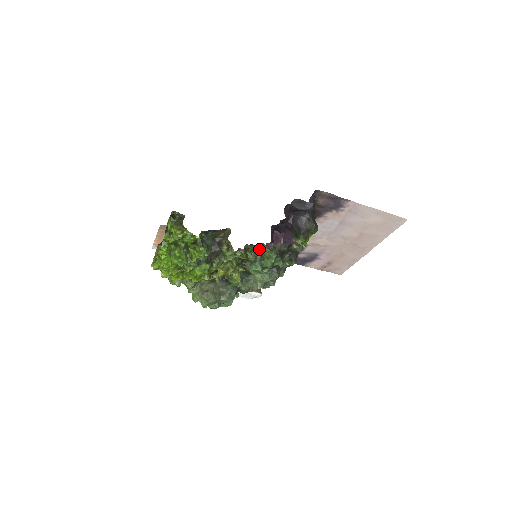
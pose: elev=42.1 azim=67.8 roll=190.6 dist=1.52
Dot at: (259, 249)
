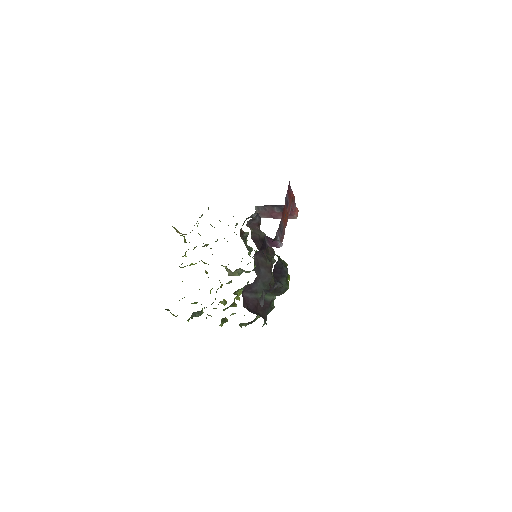
Dot at: occluded
